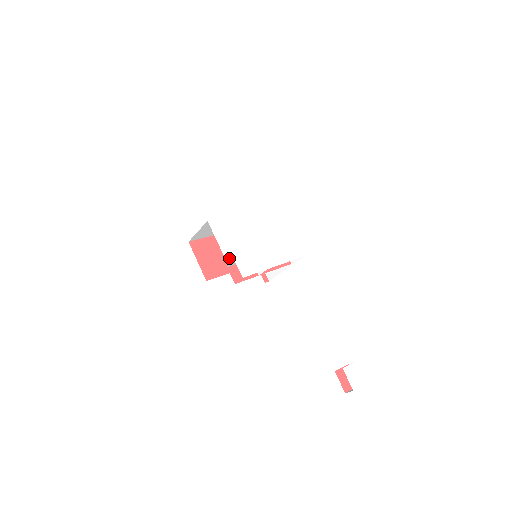
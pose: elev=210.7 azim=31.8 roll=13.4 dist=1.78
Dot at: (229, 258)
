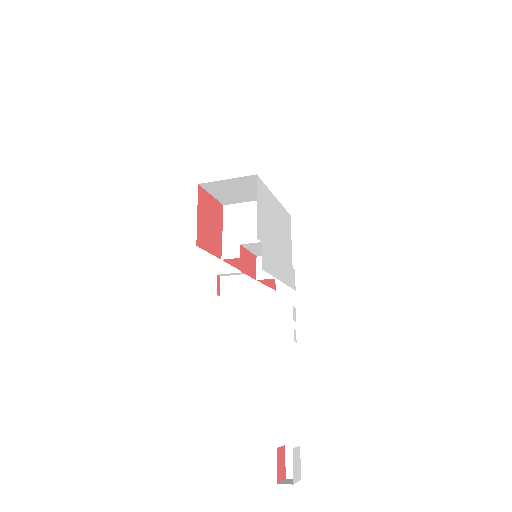
Dot at: (260, 235)
